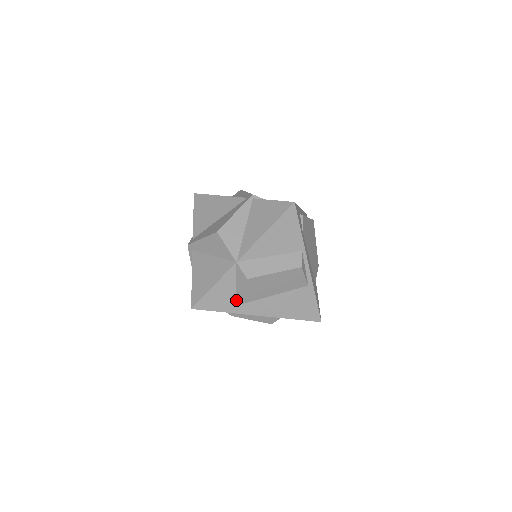
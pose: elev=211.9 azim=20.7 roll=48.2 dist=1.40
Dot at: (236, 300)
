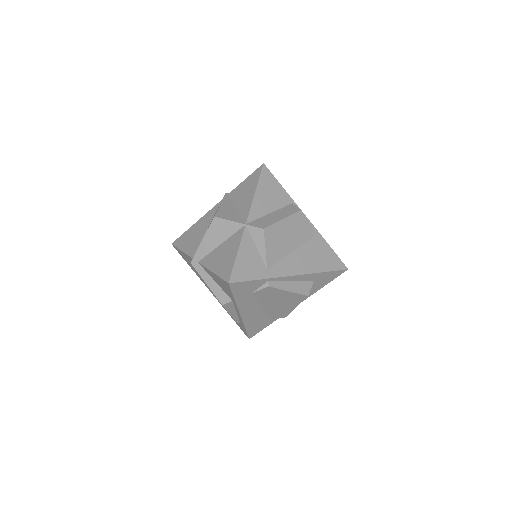
Dot at: (264, 263)
